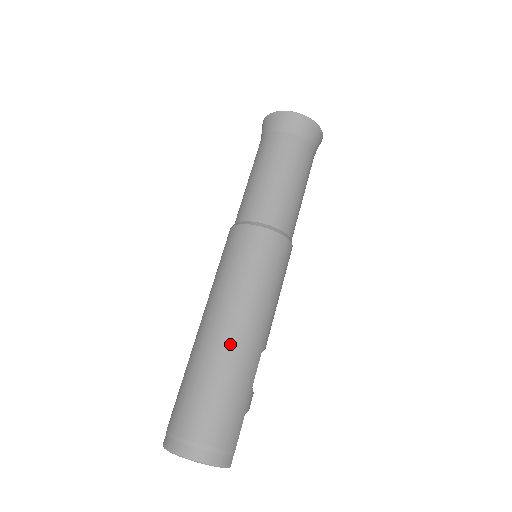
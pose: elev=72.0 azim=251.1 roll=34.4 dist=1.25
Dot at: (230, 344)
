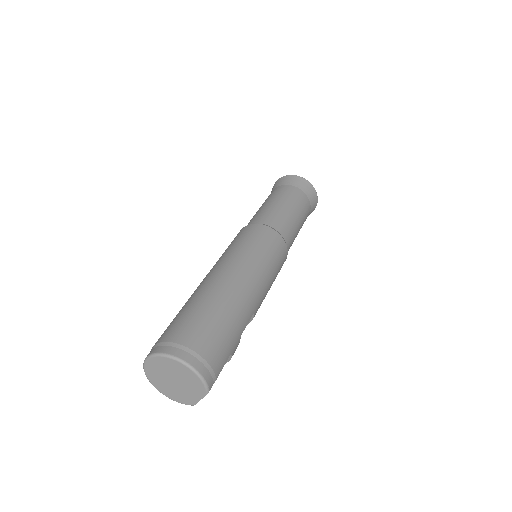
Dot at: (234, 289)
